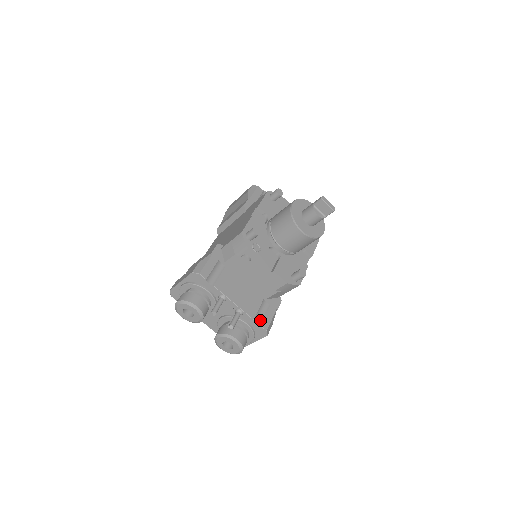
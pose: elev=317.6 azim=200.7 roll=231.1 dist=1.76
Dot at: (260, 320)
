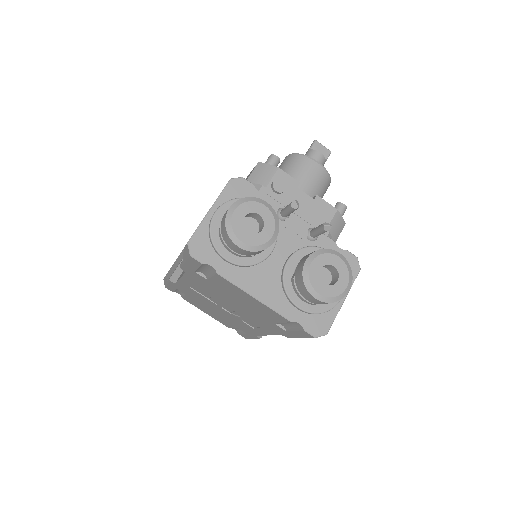
Dot at: occluded
